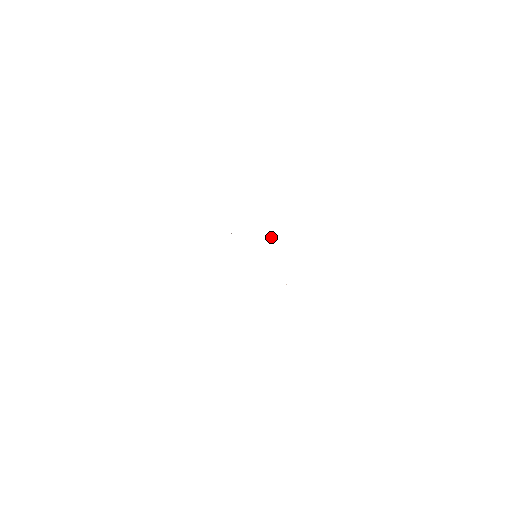
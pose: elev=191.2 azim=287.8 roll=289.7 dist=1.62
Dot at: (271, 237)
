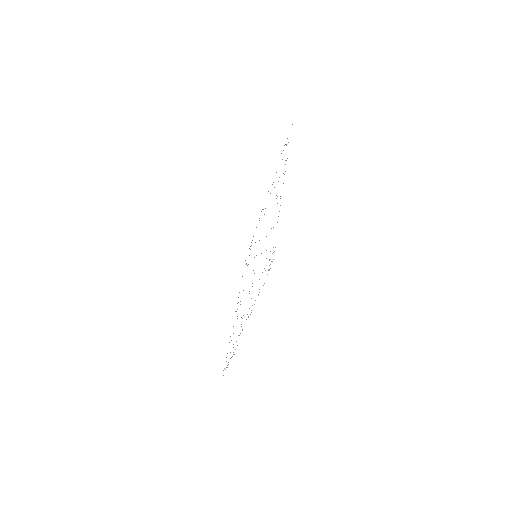
Dot at: occluded
